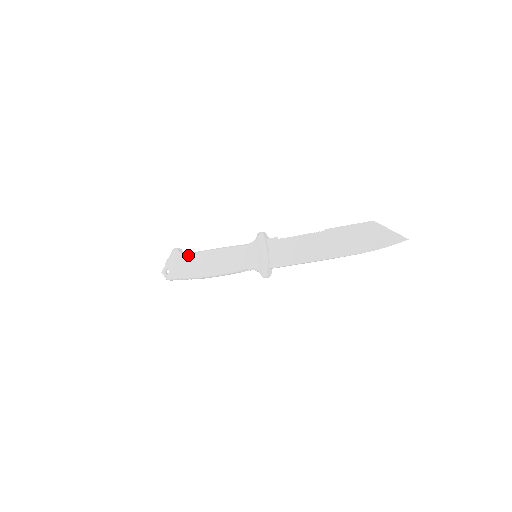
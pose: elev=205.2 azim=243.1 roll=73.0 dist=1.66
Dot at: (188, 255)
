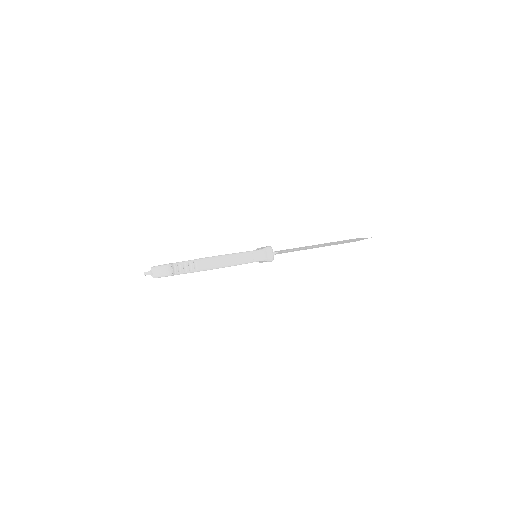
Dot at: occluded
